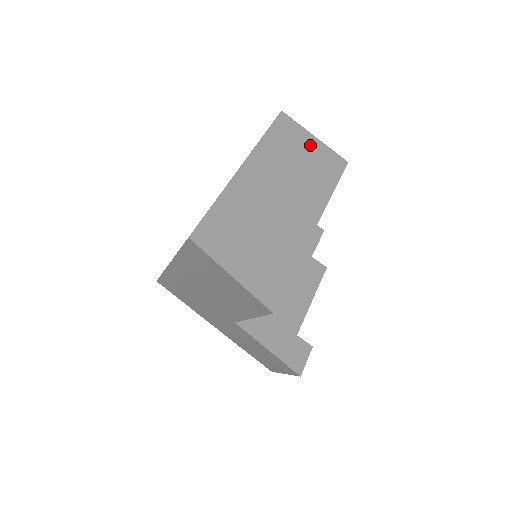
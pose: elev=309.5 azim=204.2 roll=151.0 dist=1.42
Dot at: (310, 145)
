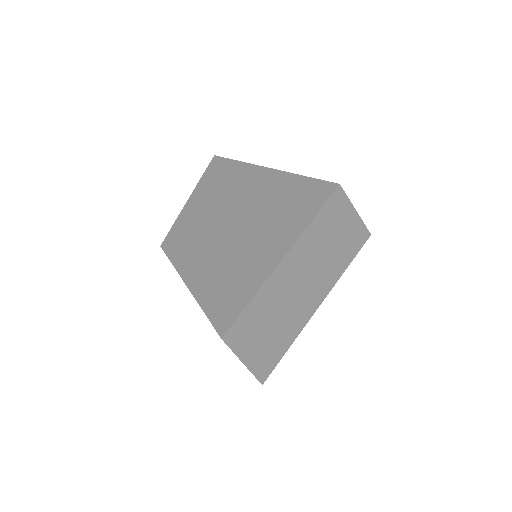
Dot at: (348, 222)
